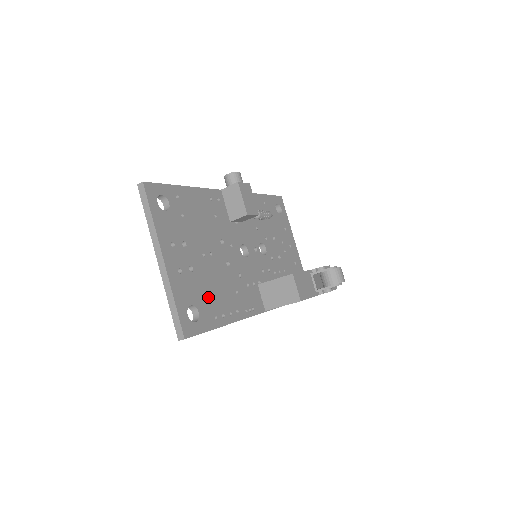
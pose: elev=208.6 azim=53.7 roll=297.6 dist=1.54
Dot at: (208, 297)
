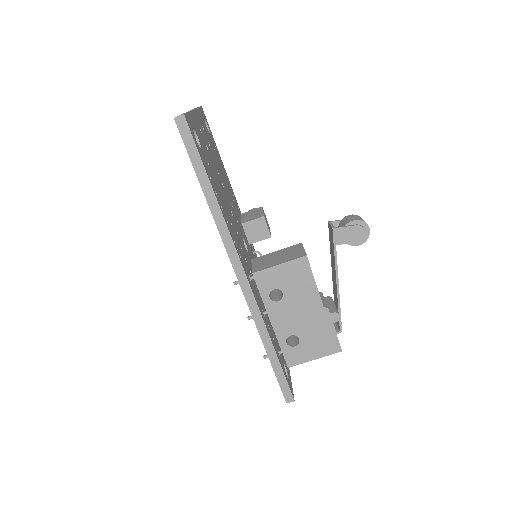
Dot at: (211, 169)
